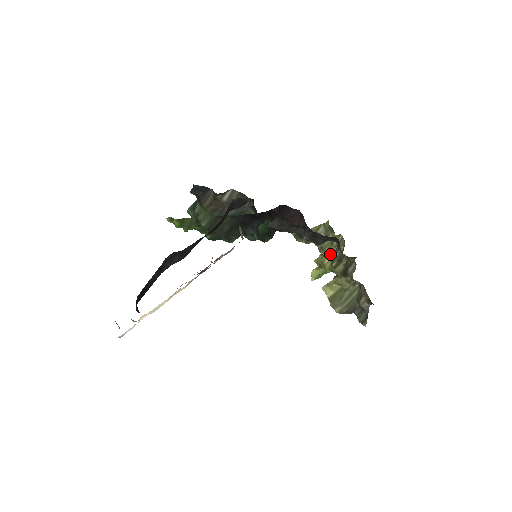
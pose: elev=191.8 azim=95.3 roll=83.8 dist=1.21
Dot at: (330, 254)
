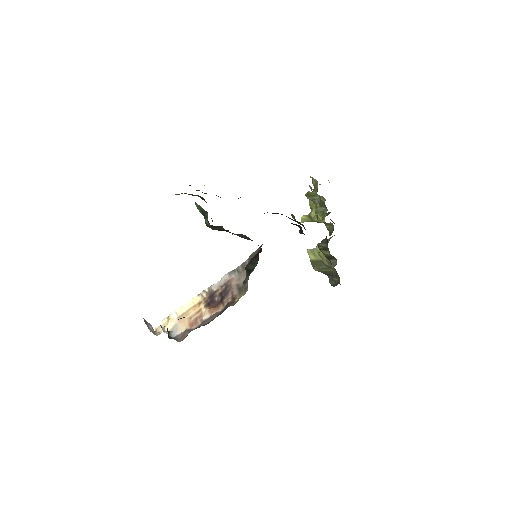
Dot at: (320, 222)
